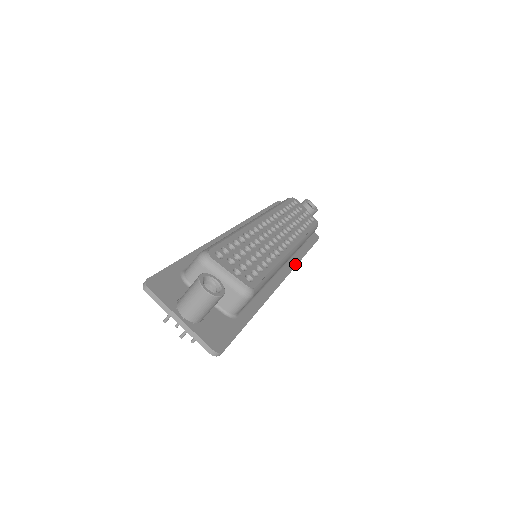
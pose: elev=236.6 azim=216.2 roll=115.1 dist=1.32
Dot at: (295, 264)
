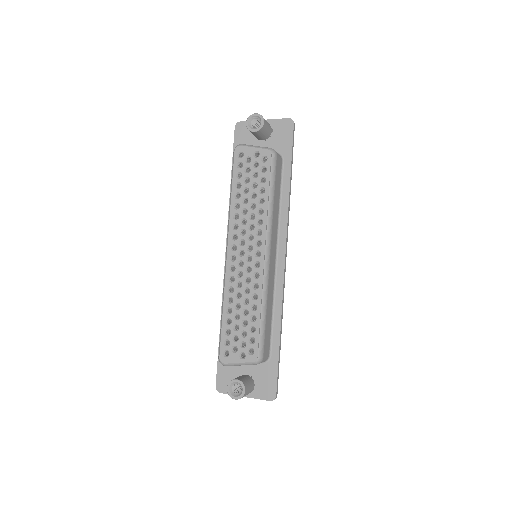
Dot at: (286, 222)
